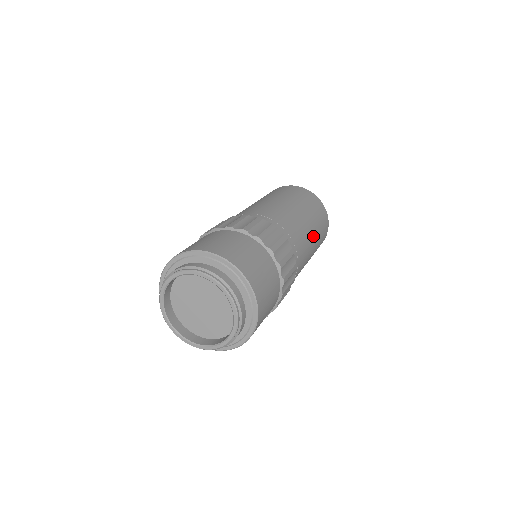
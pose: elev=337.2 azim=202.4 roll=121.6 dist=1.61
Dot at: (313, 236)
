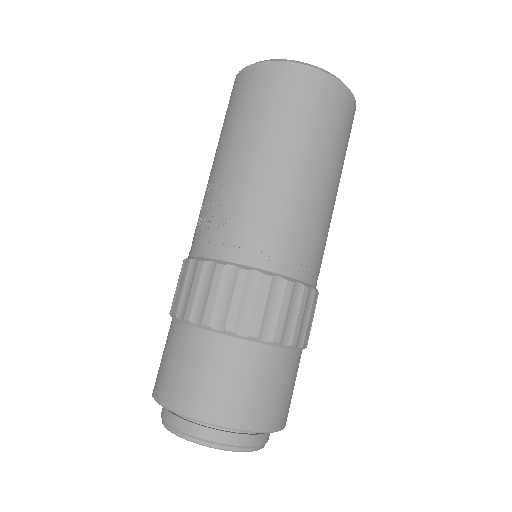
Dot at: occluded
